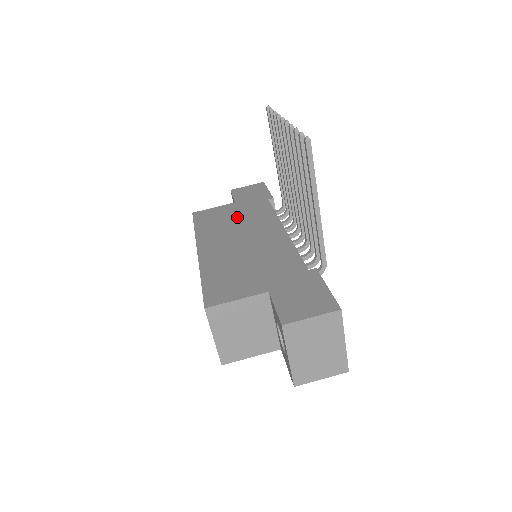
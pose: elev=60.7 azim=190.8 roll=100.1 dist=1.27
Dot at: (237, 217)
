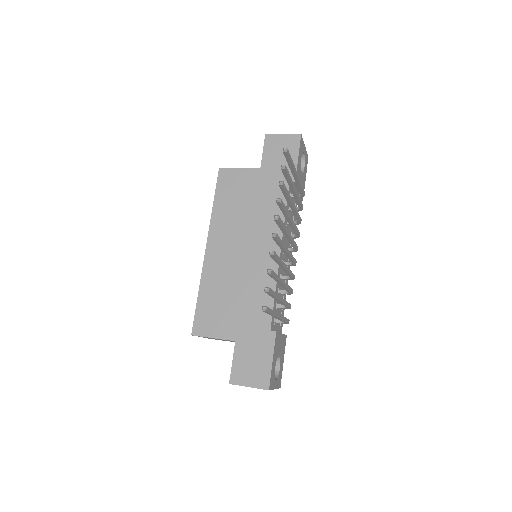
Dot at: (252, 204)
